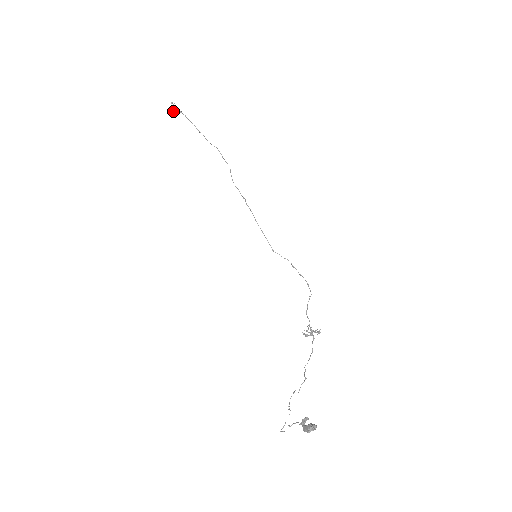
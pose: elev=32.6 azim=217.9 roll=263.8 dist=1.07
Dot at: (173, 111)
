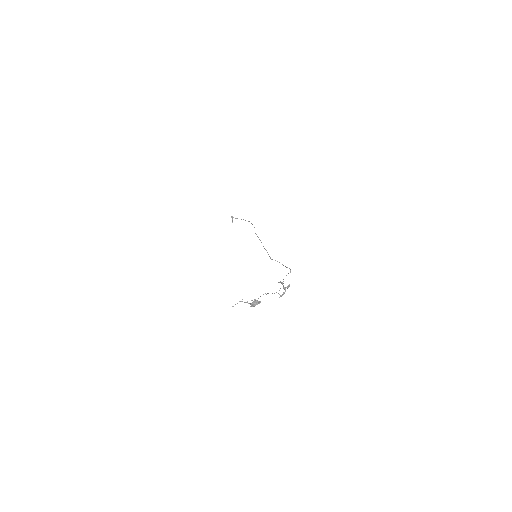
Dot at: occluded
